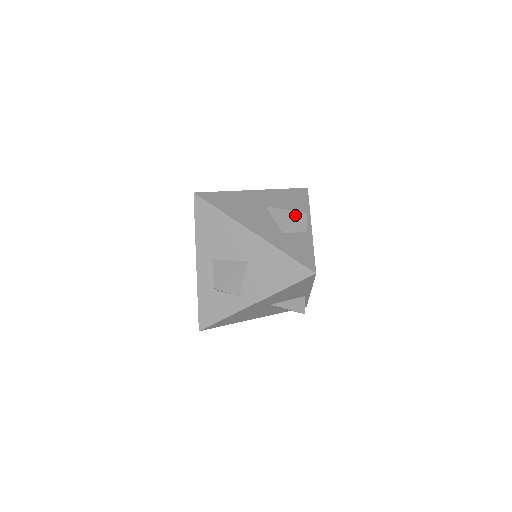
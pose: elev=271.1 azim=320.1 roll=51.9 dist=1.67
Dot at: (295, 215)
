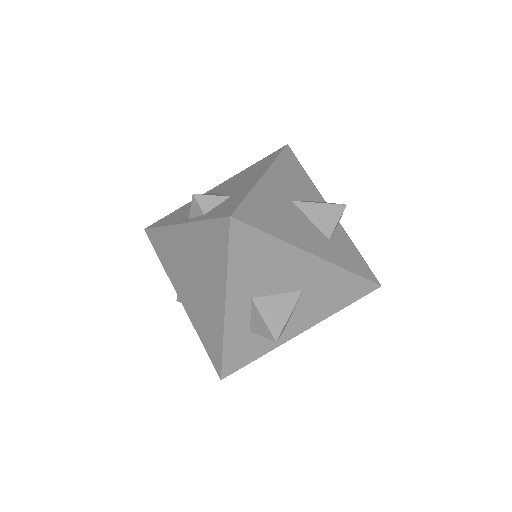
Dot at: (335, 211)
